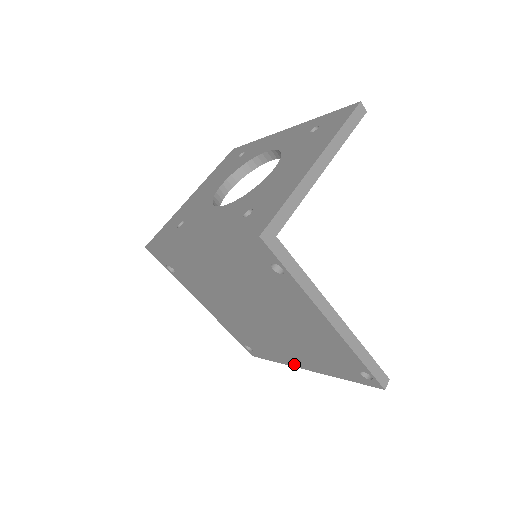
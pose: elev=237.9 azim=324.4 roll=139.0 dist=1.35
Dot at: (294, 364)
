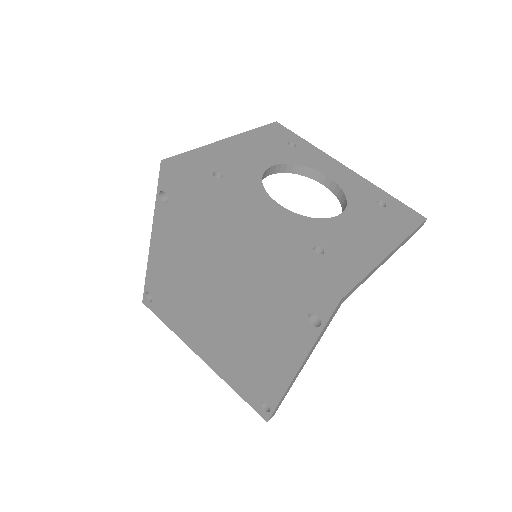
Dot at: (191, 344)
